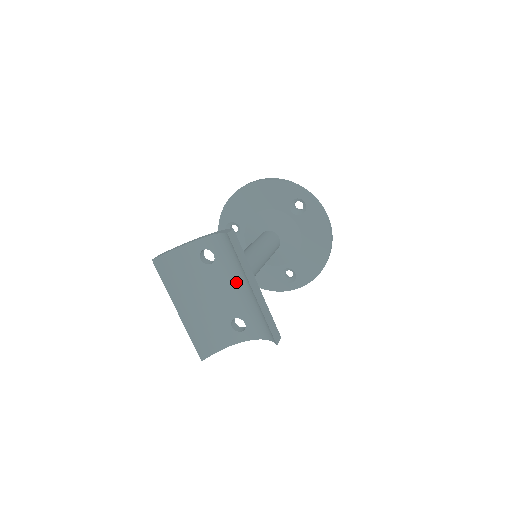
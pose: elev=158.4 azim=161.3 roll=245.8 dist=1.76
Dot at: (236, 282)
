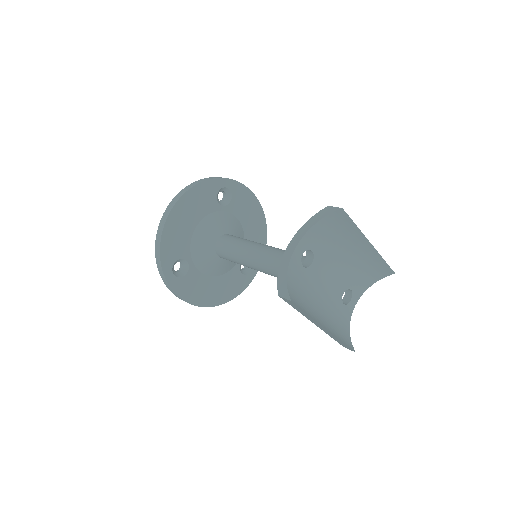
Dot at: (339, 258)
